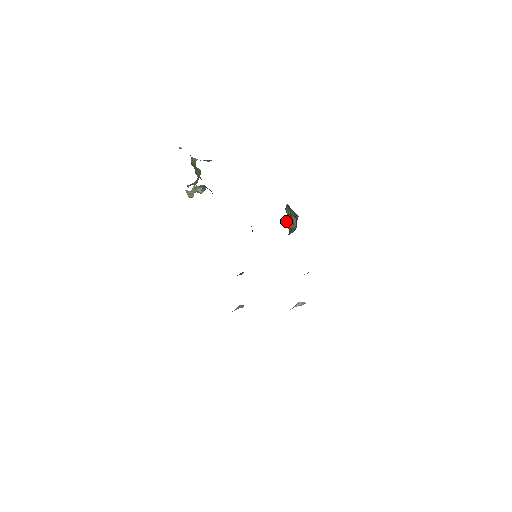
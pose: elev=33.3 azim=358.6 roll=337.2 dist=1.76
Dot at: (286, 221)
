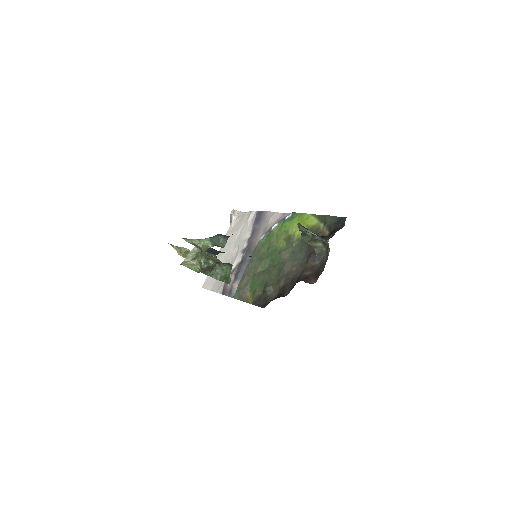
Dot at: (301, 237)
